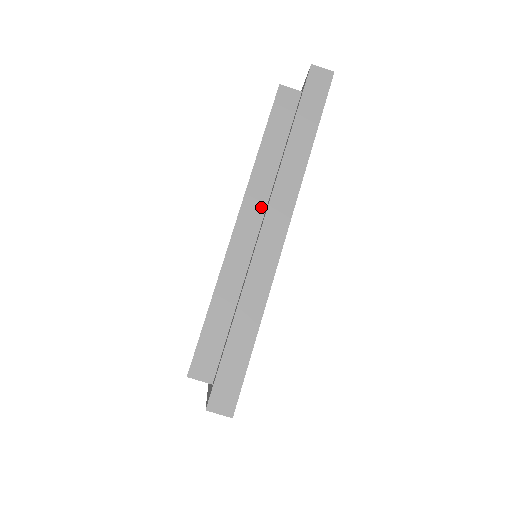
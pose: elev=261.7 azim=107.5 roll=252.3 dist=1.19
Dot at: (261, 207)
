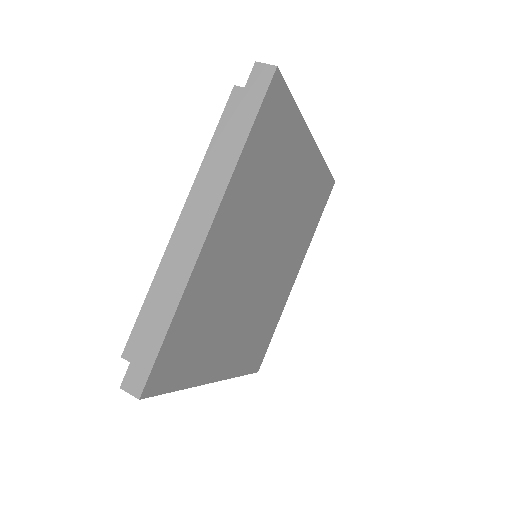
Dot at: occluded
